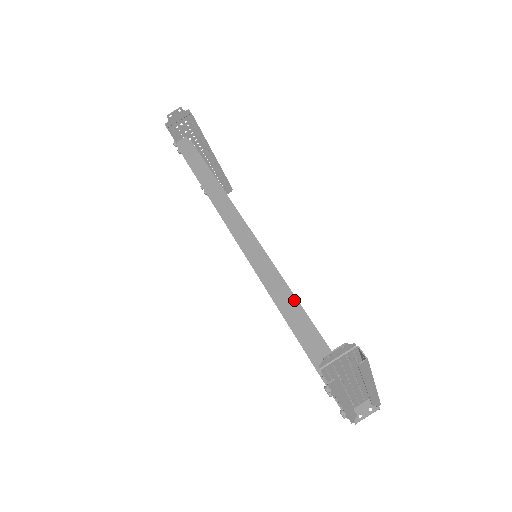
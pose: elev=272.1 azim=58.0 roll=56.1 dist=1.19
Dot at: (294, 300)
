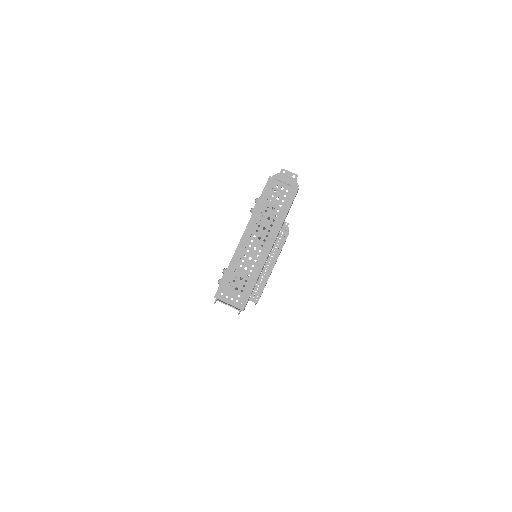
Dot at: occluded
